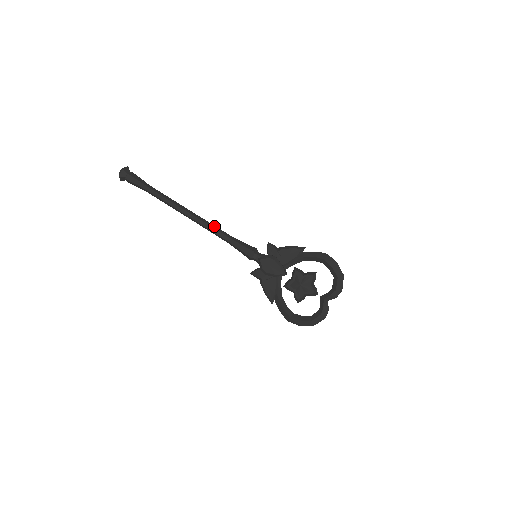
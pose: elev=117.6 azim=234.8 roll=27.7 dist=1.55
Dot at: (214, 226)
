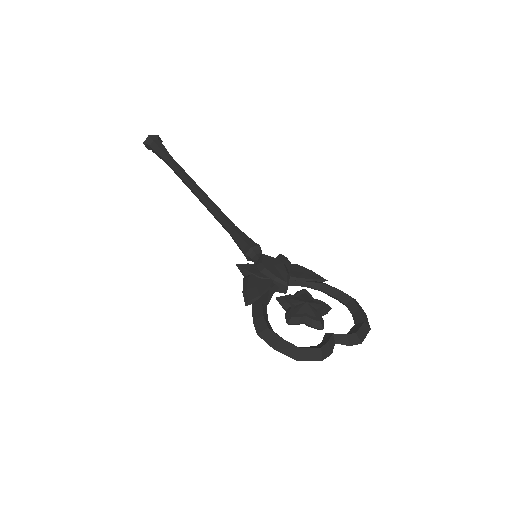
Dot at: occluded
